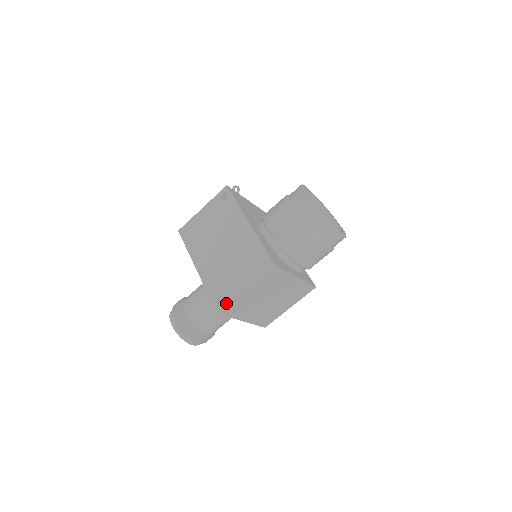
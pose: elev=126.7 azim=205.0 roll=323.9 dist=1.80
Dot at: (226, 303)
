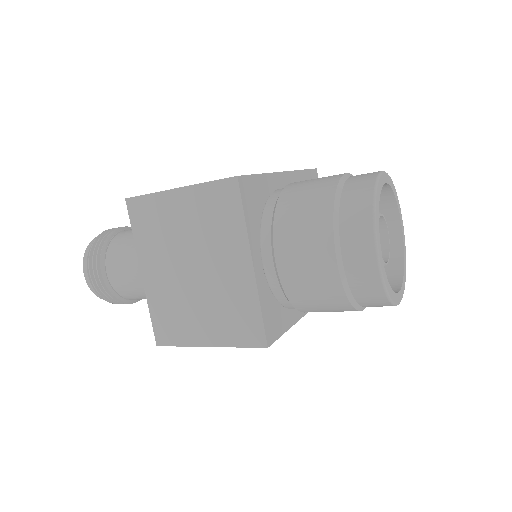
Dot at: (146, 194)
